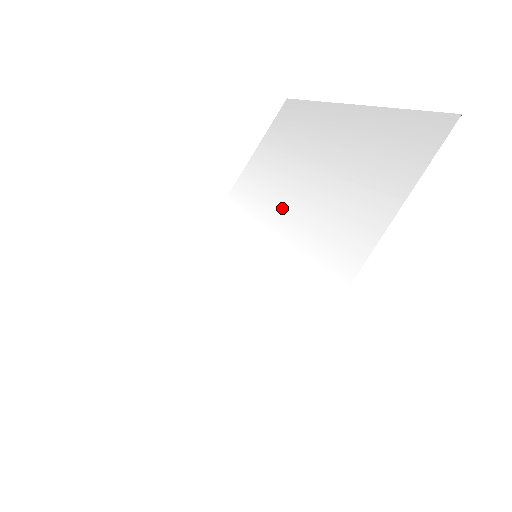
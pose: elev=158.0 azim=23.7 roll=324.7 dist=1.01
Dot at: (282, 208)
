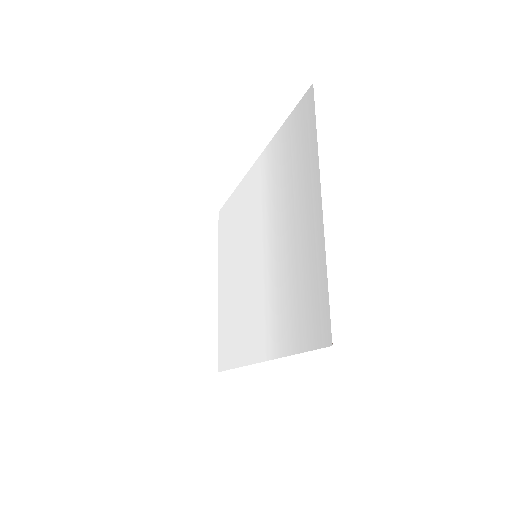
Dot at: (272, 238)
